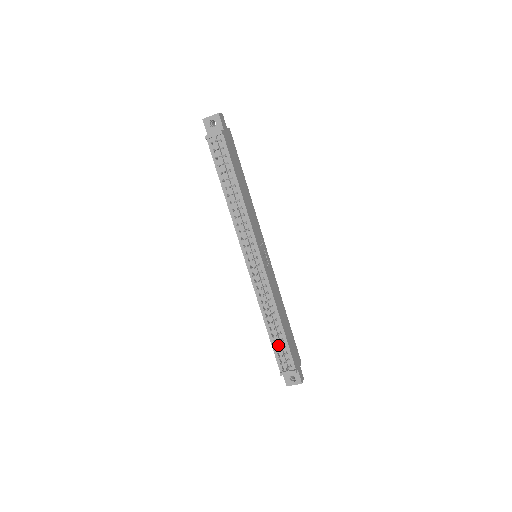
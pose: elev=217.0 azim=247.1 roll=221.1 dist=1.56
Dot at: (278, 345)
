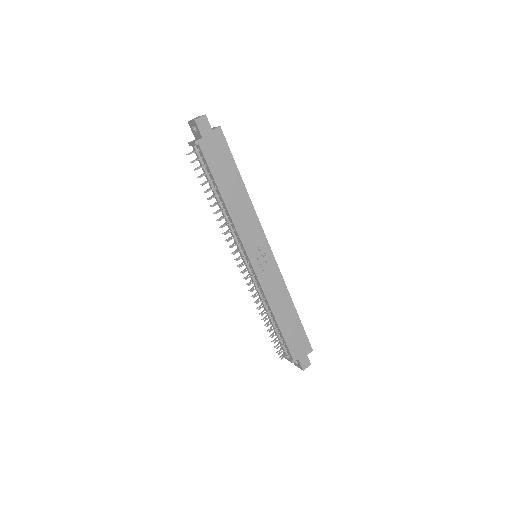
Dot at: (277, 336)
